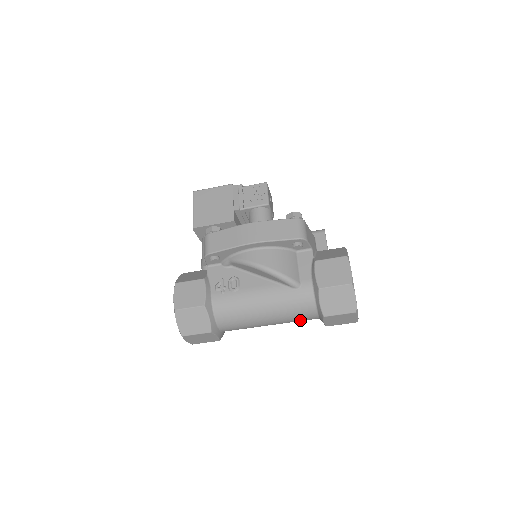
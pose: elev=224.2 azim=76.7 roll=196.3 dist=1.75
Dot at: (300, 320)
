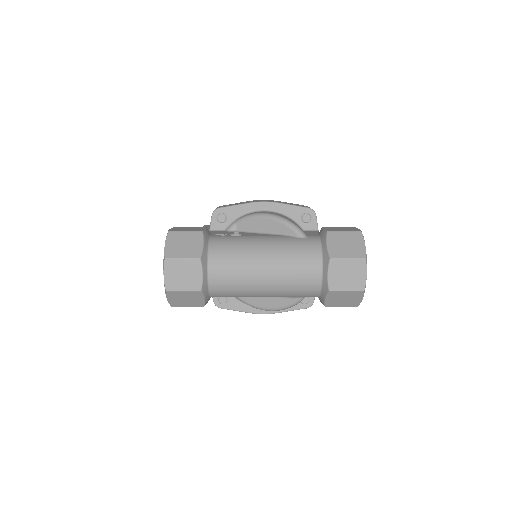
Dot at: (300, 277)
